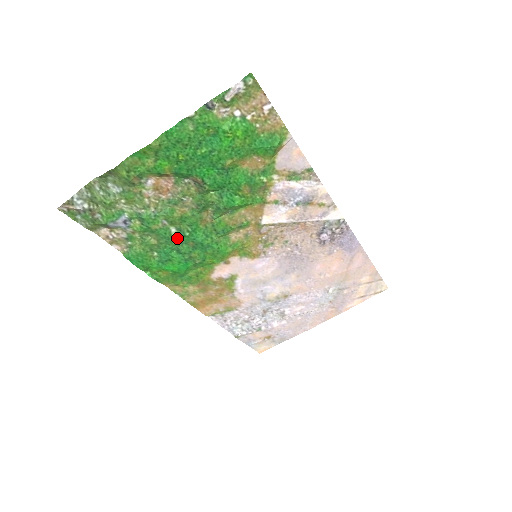
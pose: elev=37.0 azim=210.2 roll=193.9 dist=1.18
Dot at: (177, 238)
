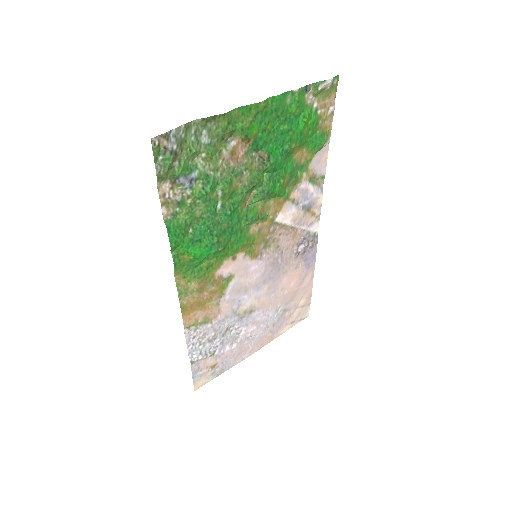
Dot at: (217, 216)
